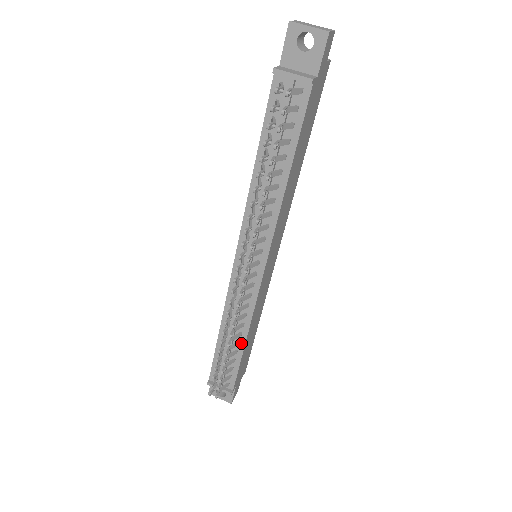
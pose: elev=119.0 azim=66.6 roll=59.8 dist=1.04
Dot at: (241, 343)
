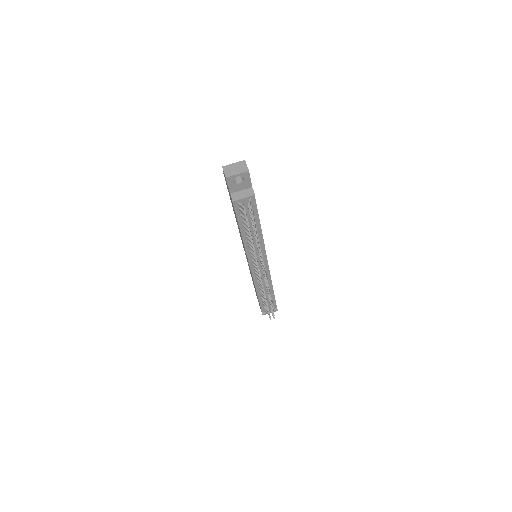
Dot at: (271, 291)
